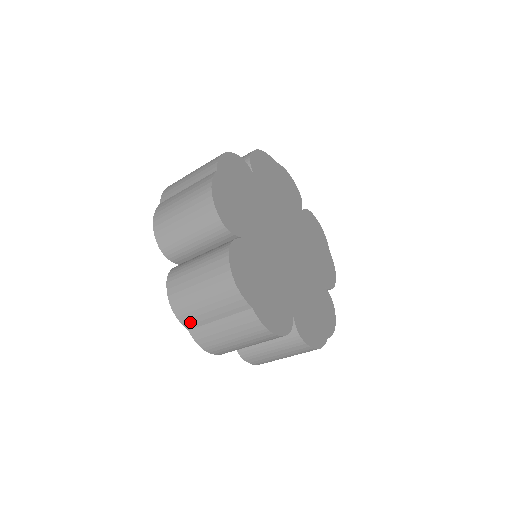
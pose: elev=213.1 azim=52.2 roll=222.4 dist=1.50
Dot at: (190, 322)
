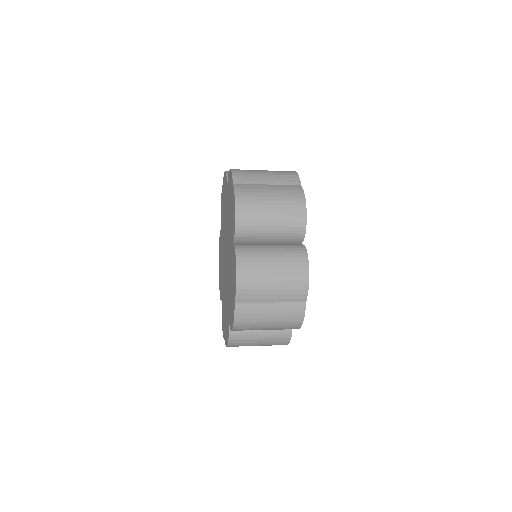
Dot at: (245, 297)
